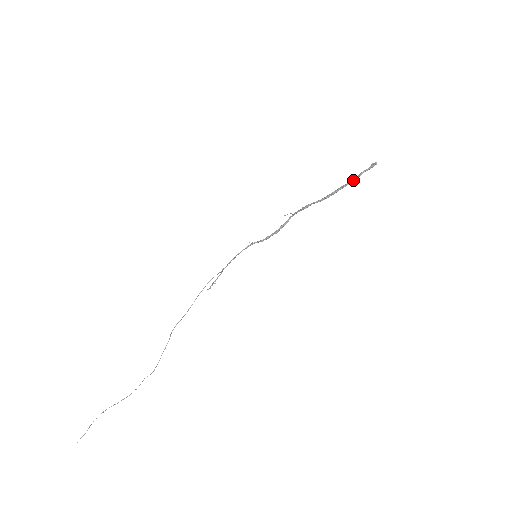
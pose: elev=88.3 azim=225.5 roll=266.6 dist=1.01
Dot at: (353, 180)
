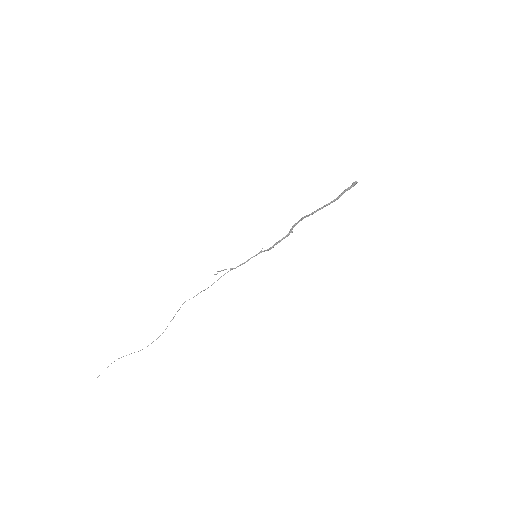
Dot at: (337, 197)
